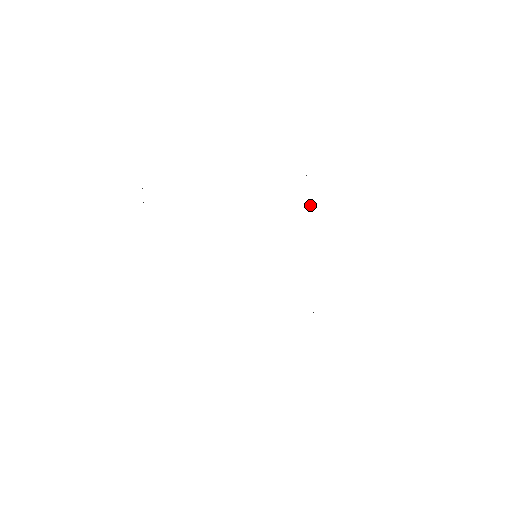
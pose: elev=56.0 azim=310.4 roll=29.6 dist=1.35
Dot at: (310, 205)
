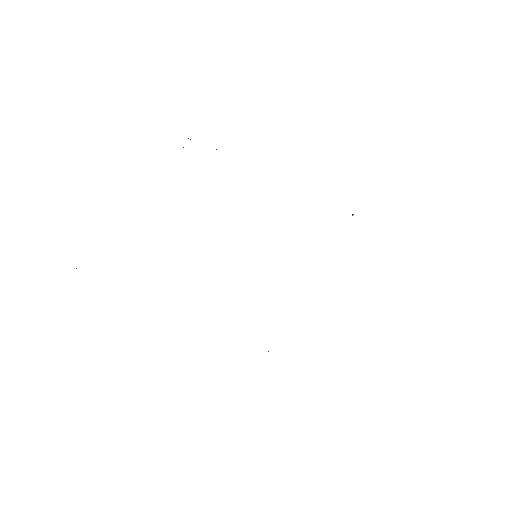
Dot at: occluded
